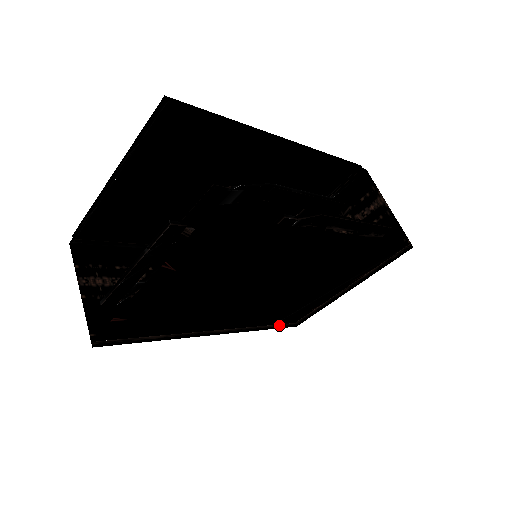
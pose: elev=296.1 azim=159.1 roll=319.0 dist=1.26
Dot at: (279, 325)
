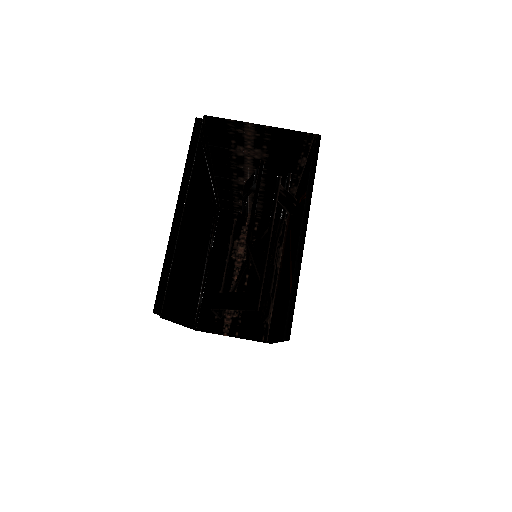
Dot at: occluded
